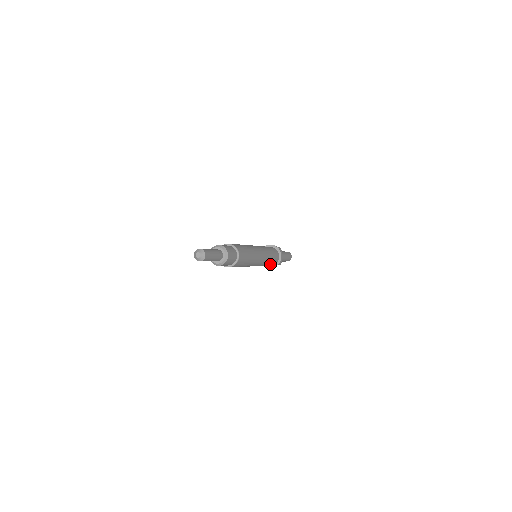
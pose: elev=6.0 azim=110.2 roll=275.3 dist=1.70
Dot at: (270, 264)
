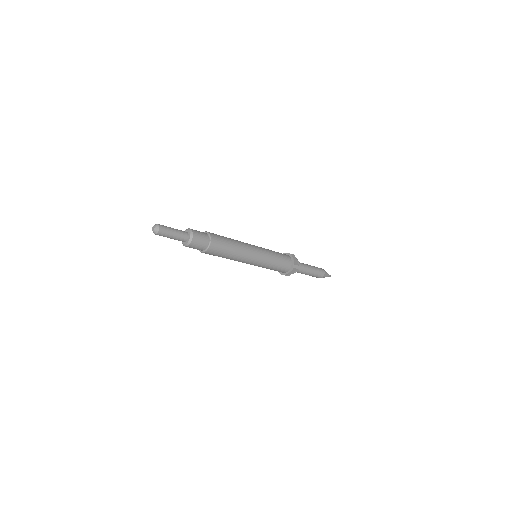
Dot at: (281, 266)
